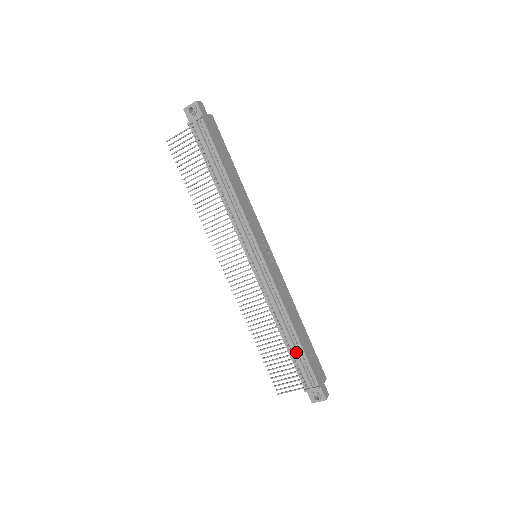
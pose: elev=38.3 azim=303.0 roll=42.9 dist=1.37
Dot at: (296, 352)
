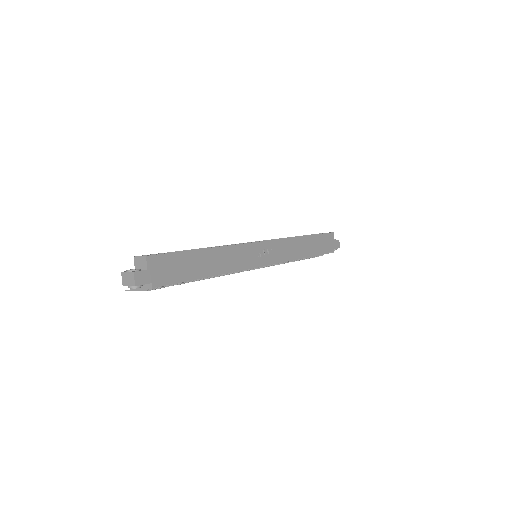
Dot at: occluded
